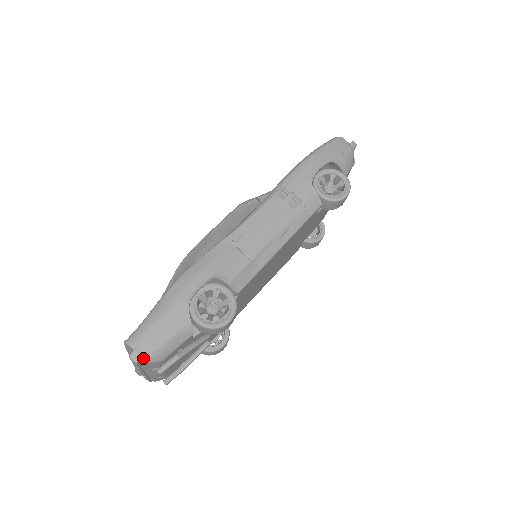
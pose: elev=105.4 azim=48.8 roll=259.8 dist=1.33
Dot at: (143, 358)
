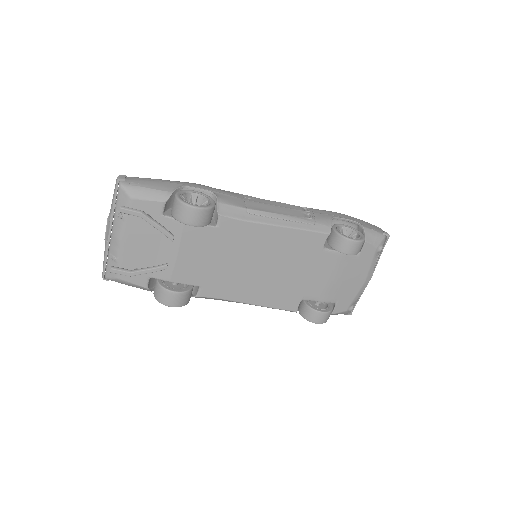
Dot at: (124, 182)
